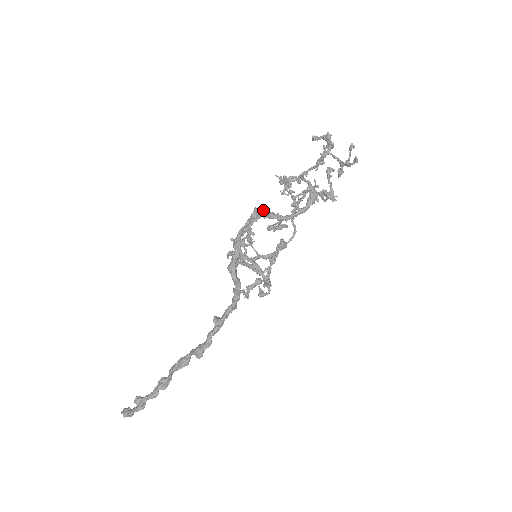
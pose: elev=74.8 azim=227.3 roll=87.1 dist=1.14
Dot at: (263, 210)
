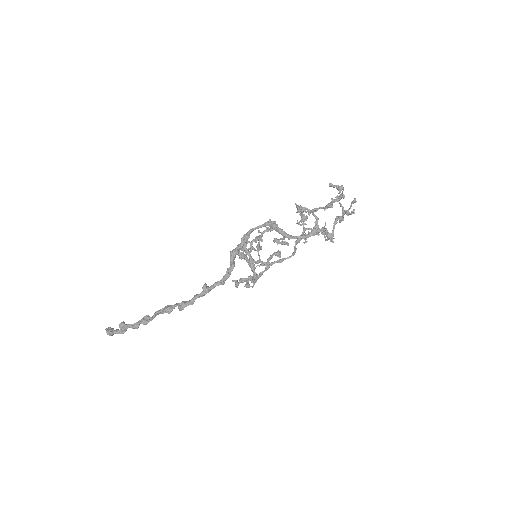
Dot at: (275, 223)
